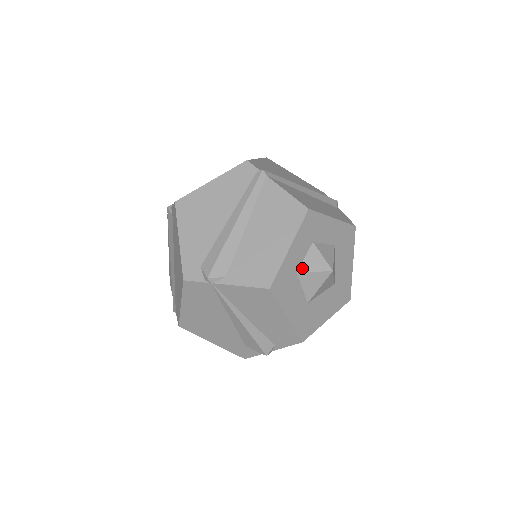
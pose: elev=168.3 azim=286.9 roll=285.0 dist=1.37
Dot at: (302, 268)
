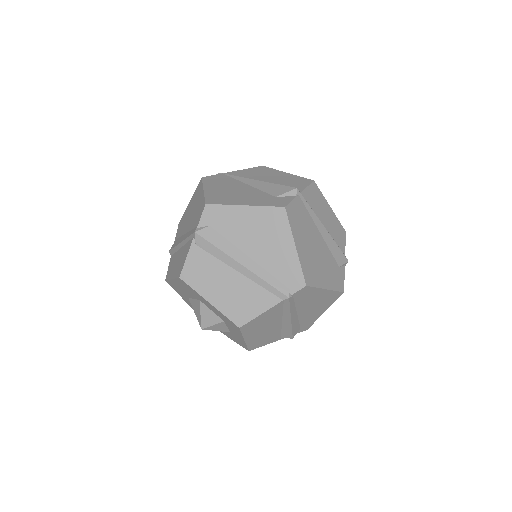
Dot at: occluded
